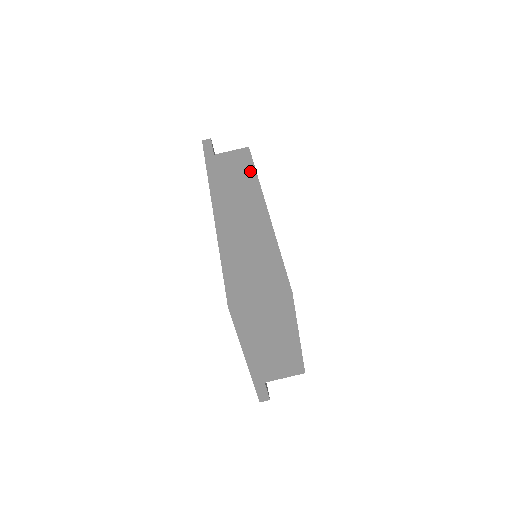
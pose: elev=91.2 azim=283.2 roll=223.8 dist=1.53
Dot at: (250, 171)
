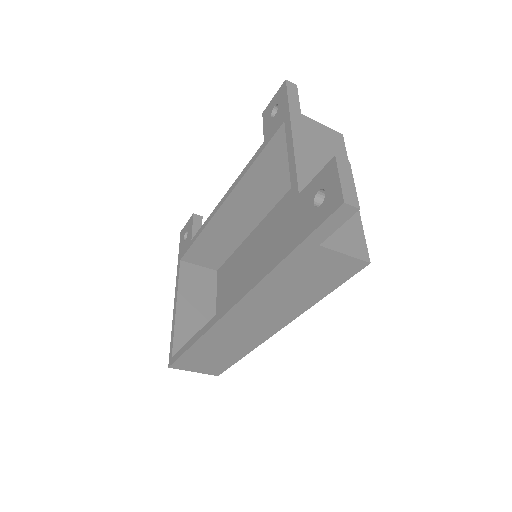
Dot at: (318, 296)
